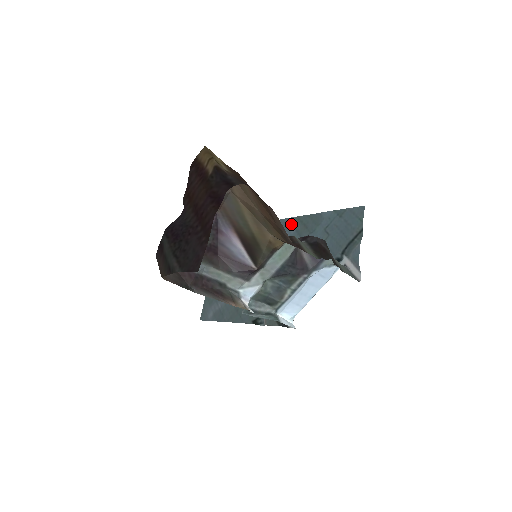
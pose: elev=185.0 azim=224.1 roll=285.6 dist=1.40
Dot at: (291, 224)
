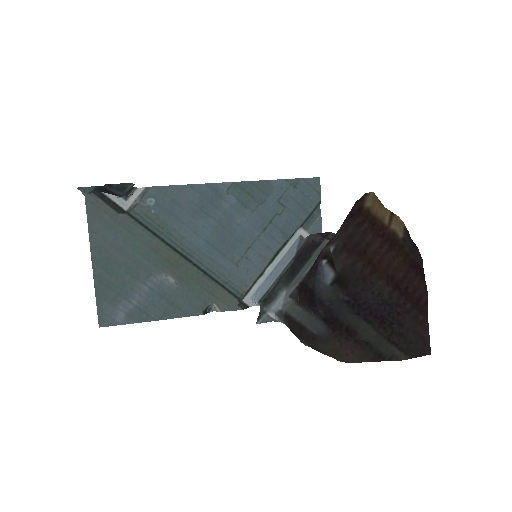
Dot at: (228, 191)
